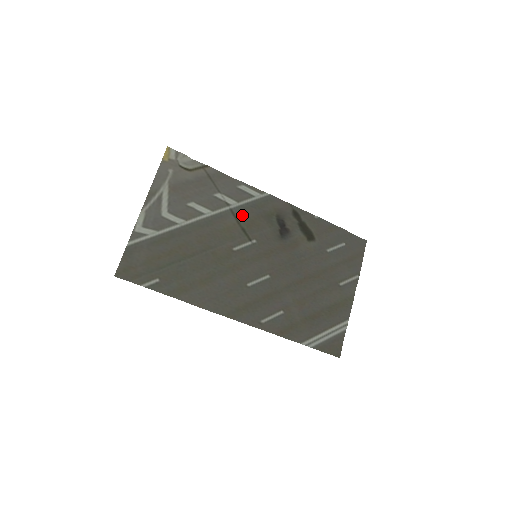
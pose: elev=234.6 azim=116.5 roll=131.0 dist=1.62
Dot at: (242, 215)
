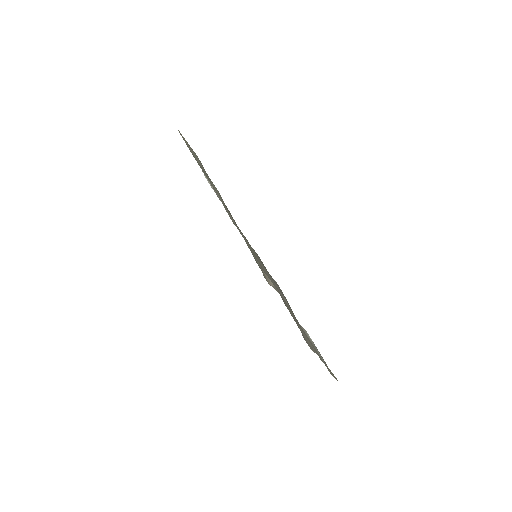
Dot at: occluded
